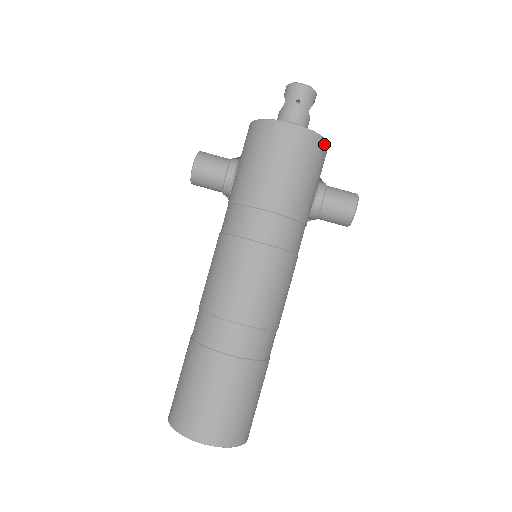
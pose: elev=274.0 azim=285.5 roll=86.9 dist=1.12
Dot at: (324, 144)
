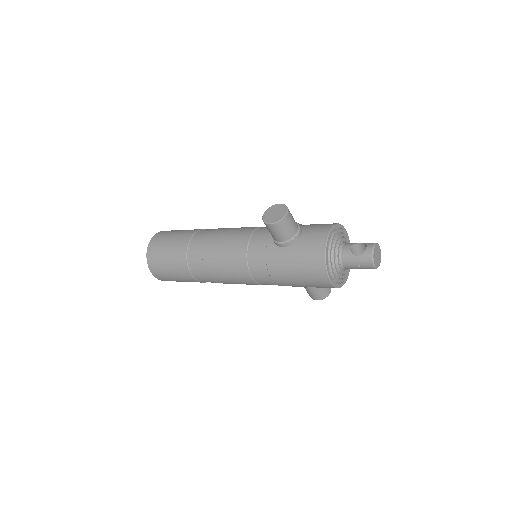
Dot at: occluded
